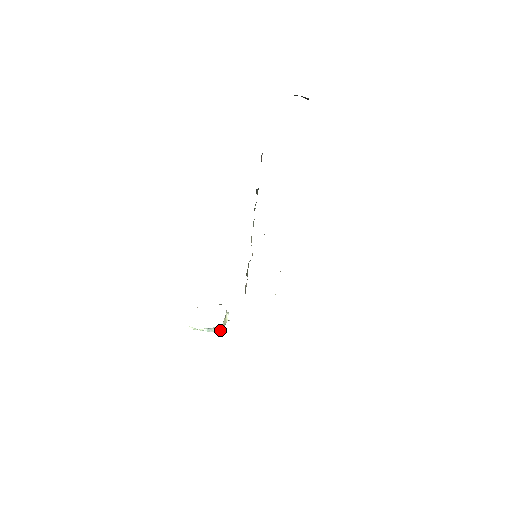
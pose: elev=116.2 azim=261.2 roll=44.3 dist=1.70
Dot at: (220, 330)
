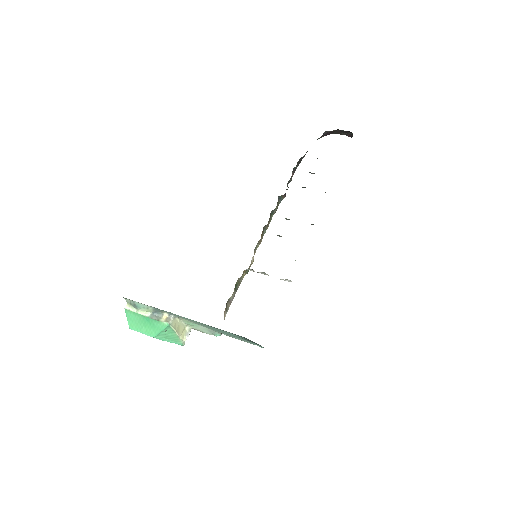
Dot at: (169, 320)
